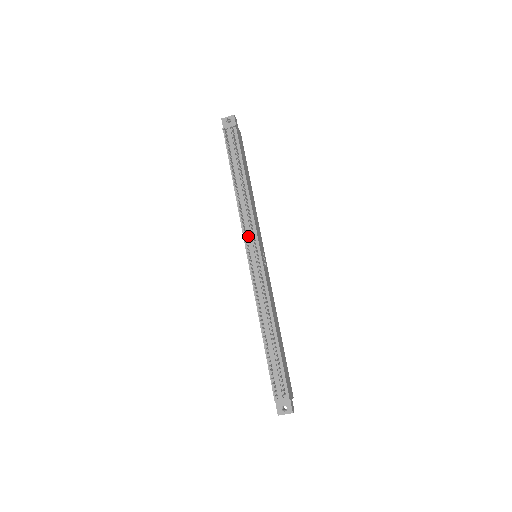
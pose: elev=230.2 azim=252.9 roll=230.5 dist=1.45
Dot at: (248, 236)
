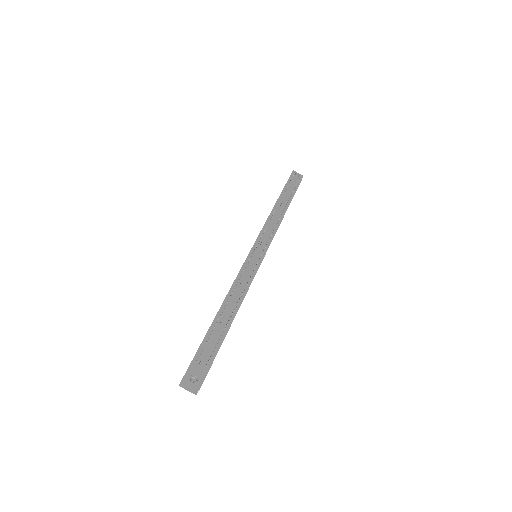
Dot at: (264, 236)
